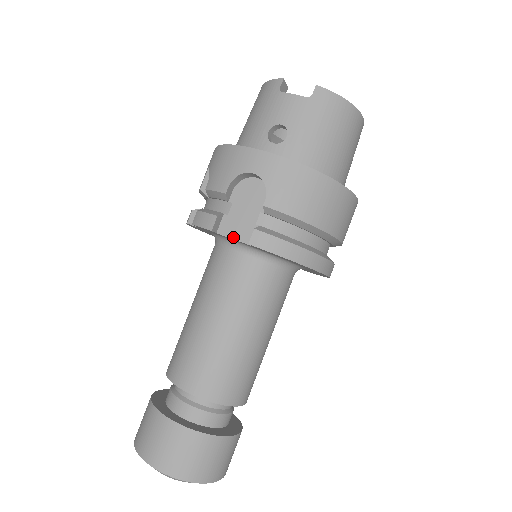
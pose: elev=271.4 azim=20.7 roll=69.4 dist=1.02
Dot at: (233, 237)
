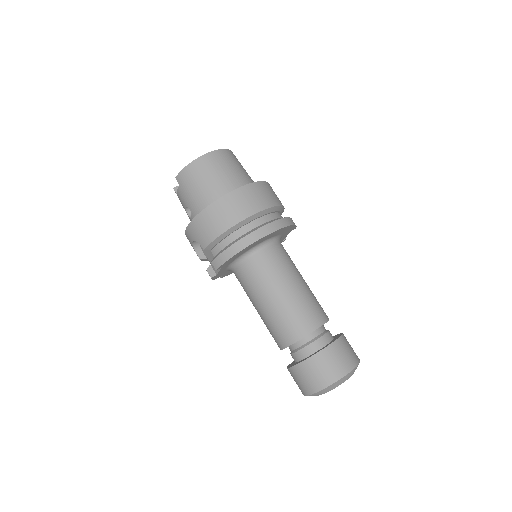
Dot at: (218, 271)
